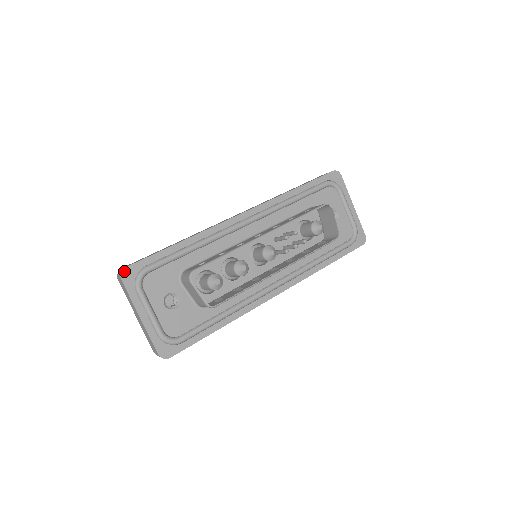
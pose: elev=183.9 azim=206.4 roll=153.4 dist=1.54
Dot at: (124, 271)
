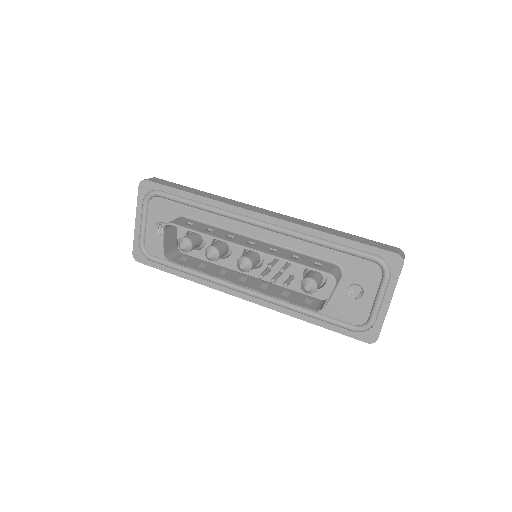
Dot at: (144, 181)
